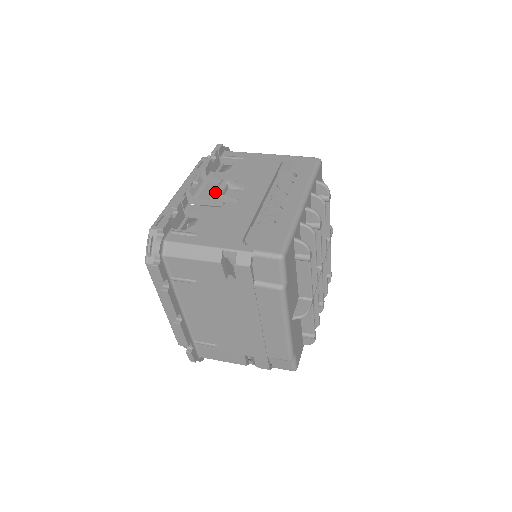
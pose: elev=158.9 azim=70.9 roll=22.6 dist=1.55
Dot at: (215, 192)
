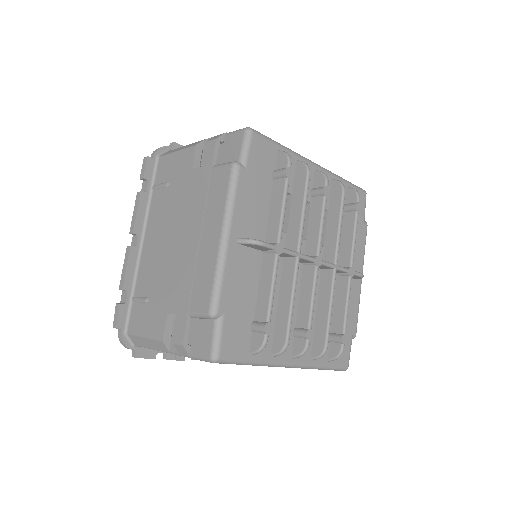
Dot at: occluded
